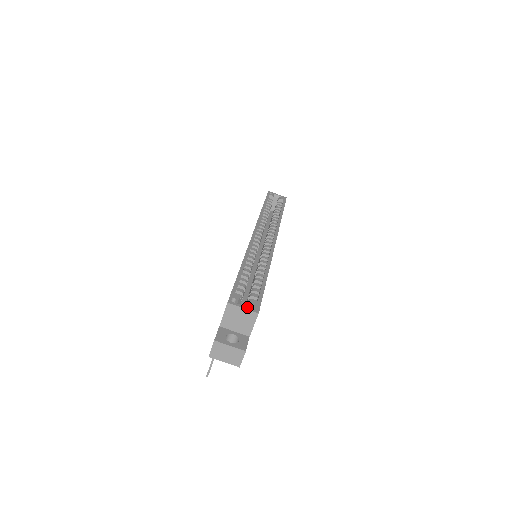
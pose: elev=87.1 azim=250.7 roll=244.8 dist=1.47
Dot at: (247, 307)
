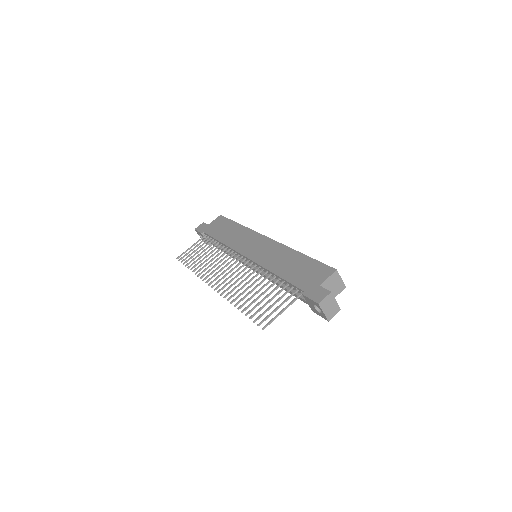
Dot at: (341, 279)
